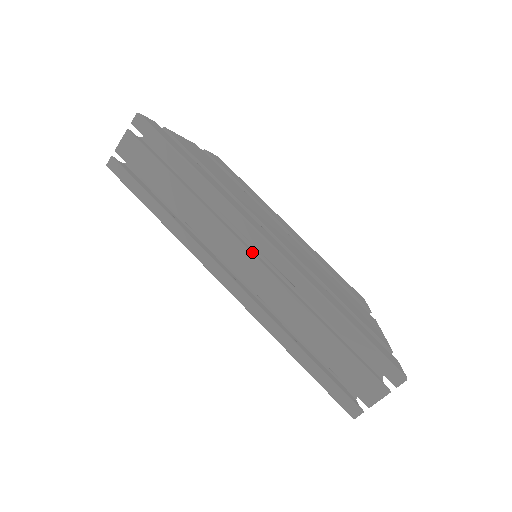
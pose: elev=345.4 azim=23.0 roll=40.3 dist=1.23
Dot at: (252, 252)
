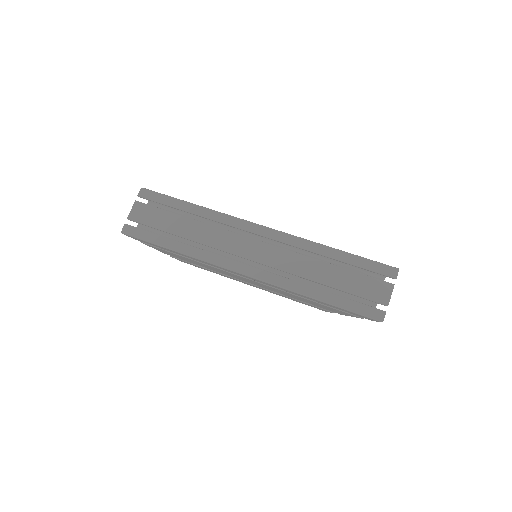
Dot at: (256, 240)
